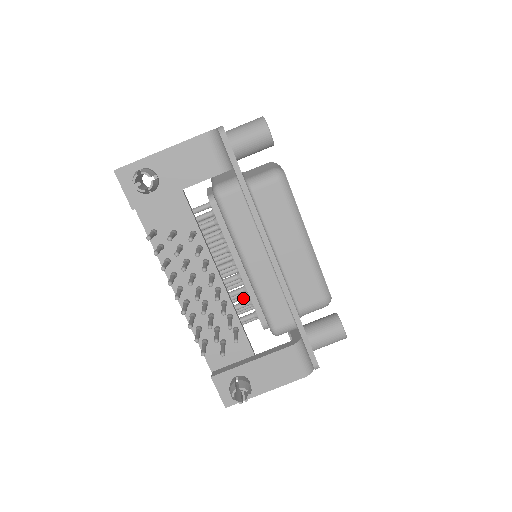
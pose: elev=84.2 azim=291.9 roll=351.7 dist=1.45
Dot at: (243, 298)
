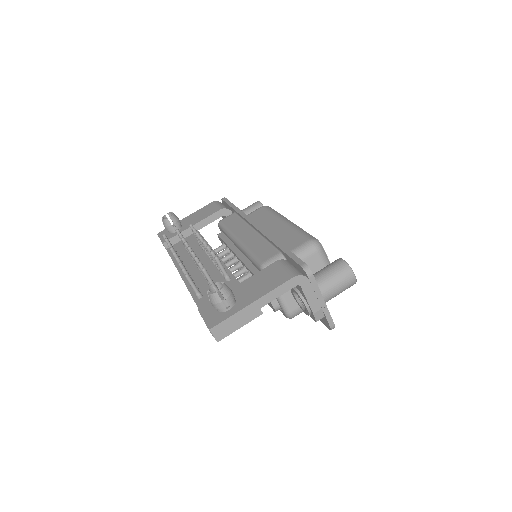
Dot at: occluded
